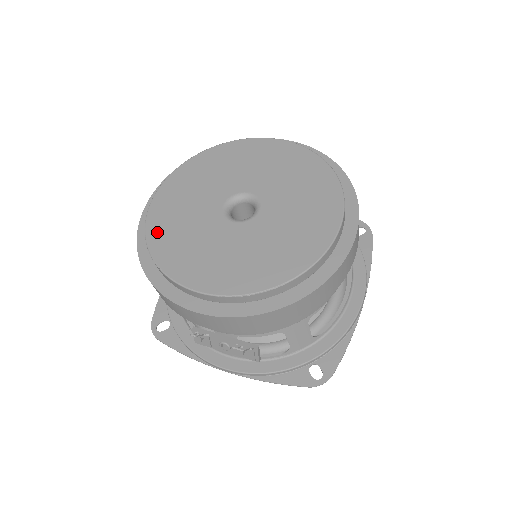
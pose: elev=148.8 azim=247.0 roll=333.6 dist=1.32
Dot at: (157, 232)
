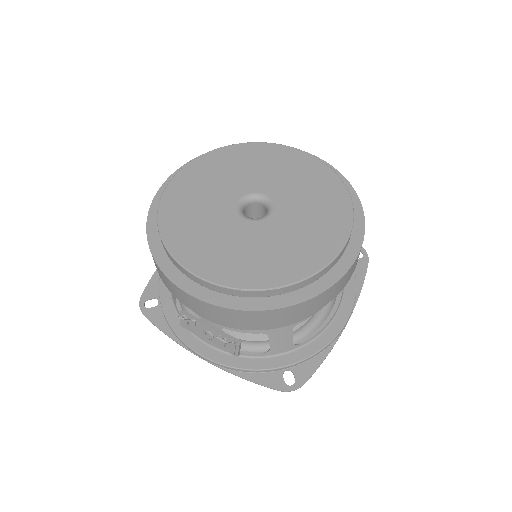
Dot at: (170, 212)
